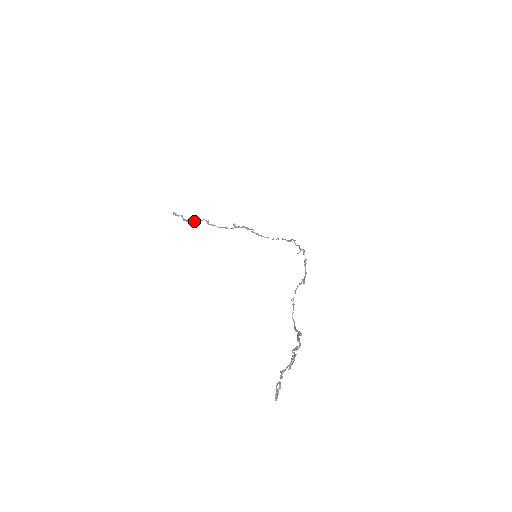
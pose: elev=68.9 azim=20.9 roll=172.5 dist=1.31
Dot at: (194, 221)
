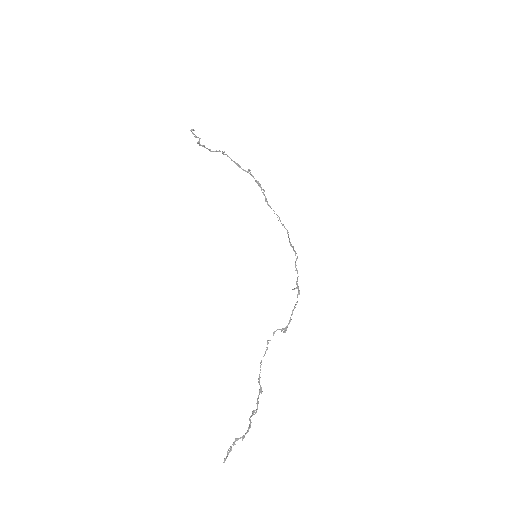
Dot at: (210, 149)
